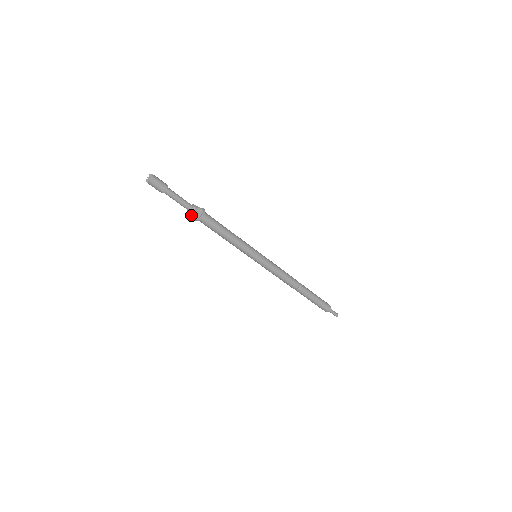
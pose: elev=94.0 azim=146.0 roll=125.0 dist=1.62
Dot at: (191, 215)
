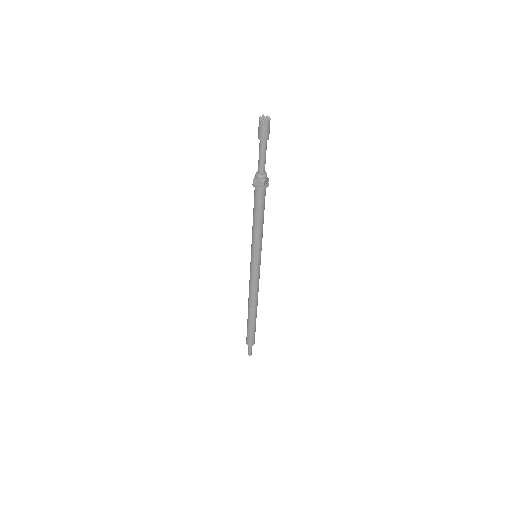
Dot at: (260, 179)
